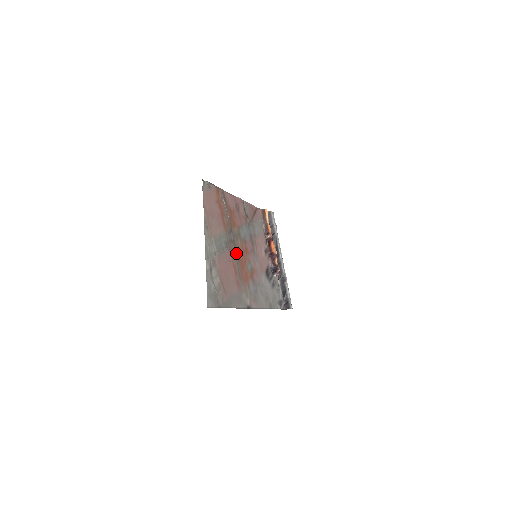
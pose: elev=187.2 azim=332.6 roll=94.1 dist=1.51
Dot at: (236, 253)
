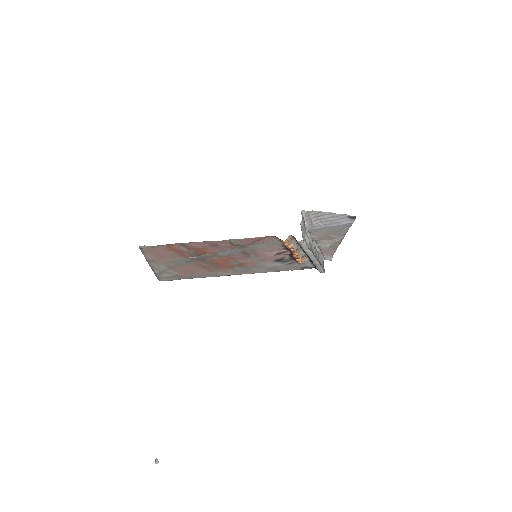
Dot at: (208, 262)
